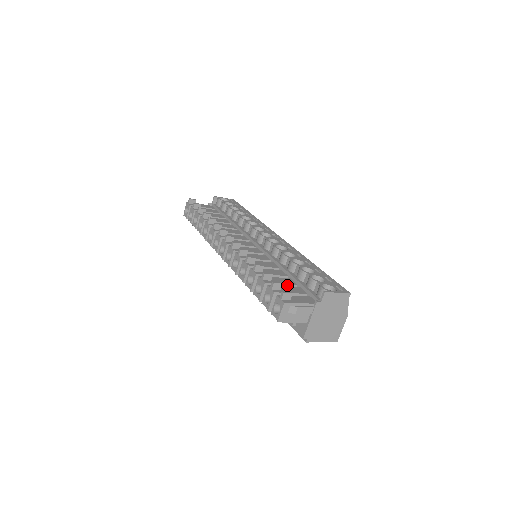
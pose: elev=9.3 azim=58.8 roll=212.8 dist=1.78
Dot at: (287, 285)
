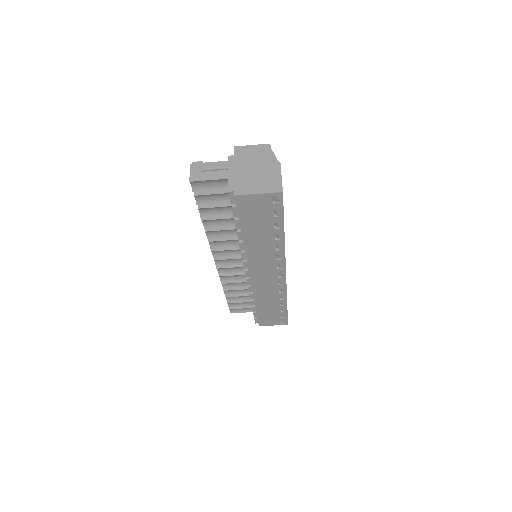
Dot at: occluded
